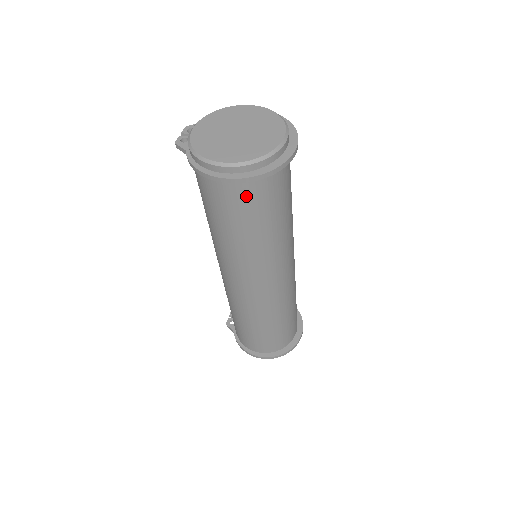
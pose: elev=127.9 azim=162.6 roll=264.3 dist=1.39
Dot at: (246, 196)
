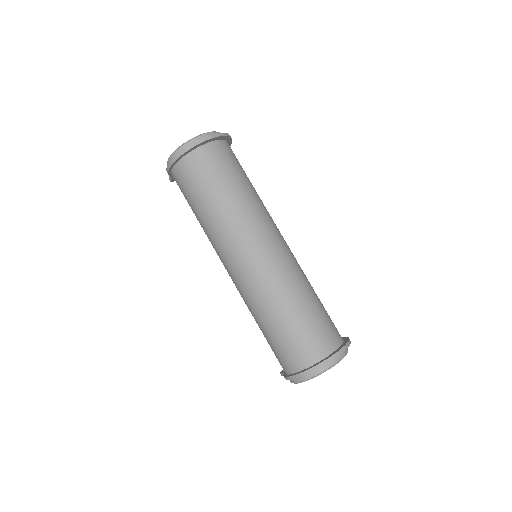
Dot at: (194, 168)
